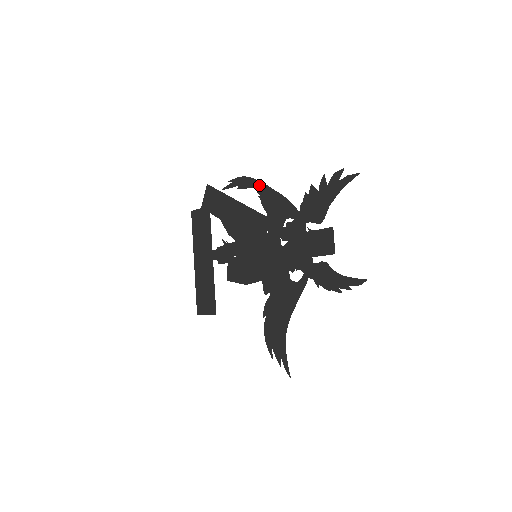
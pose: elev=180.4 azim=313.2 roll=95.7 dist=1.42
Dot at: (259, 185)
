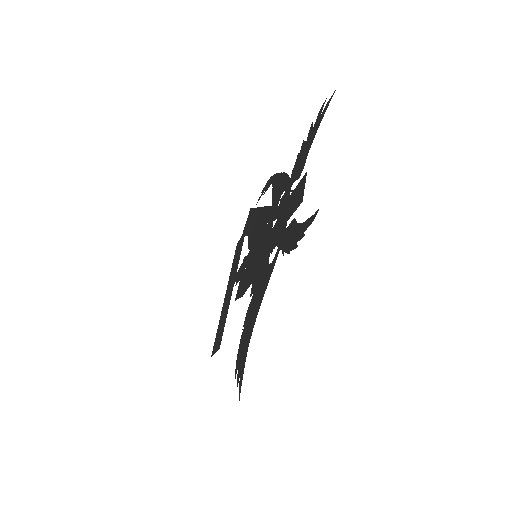
Dot at: (274, 178)
